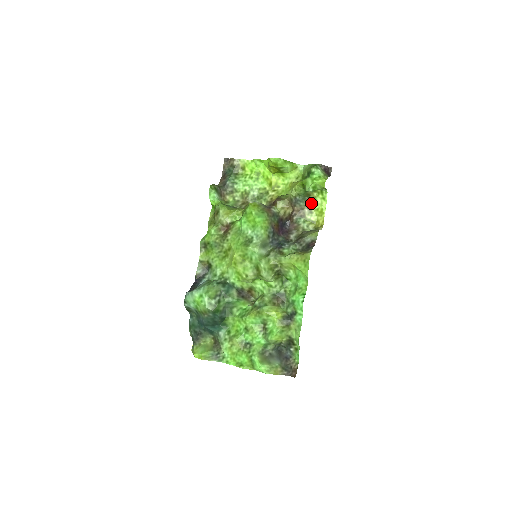
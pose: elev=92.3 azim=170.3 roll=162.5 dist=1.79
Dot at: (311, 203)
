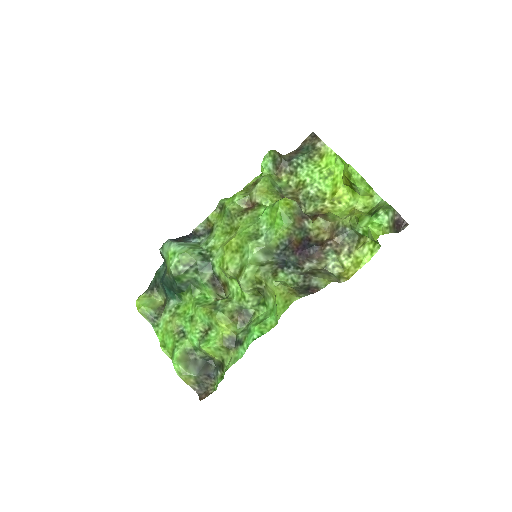
Dot at: (357, 246)
